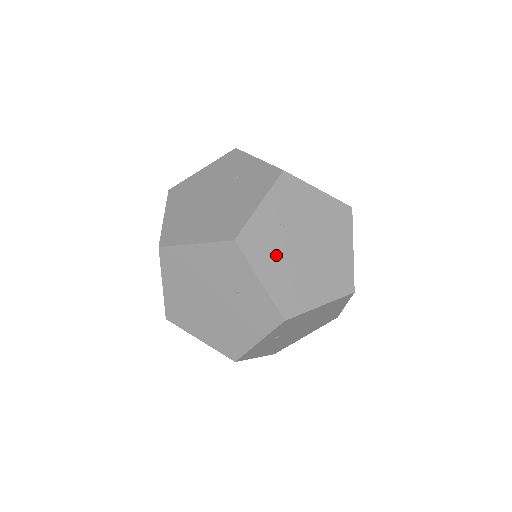
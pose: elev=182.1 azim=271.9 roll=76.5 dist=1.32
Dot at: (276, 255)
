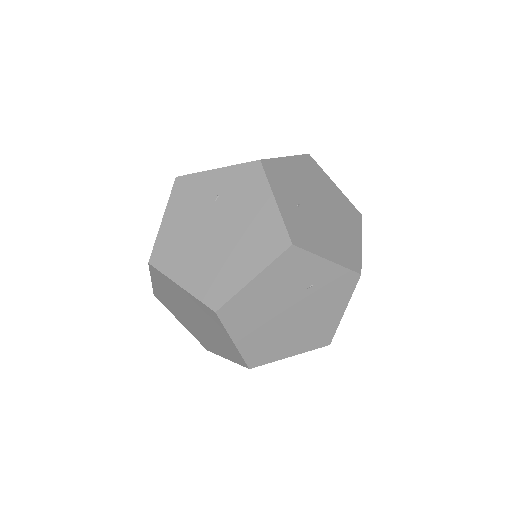
Dot at: (316, 231)
